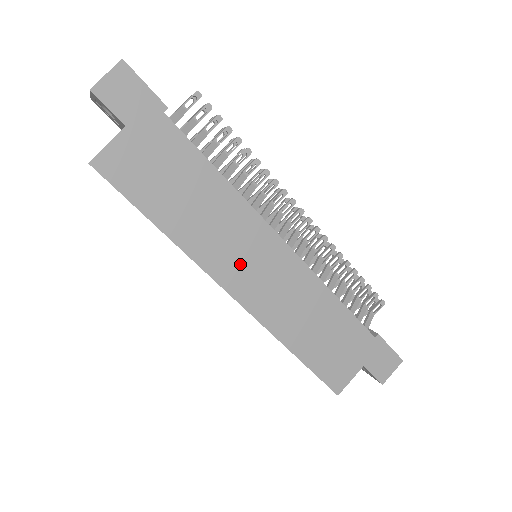
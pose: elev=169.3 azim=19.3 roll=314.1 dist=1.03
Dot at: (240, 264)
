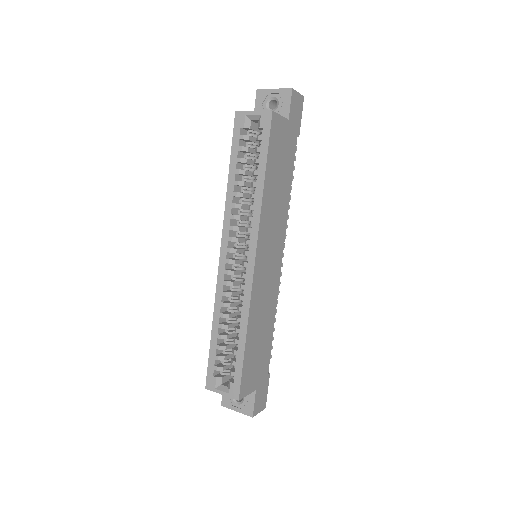
Dot at: (268, 247)
